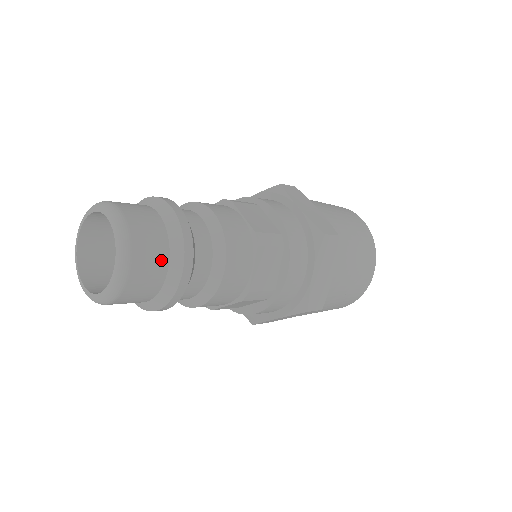
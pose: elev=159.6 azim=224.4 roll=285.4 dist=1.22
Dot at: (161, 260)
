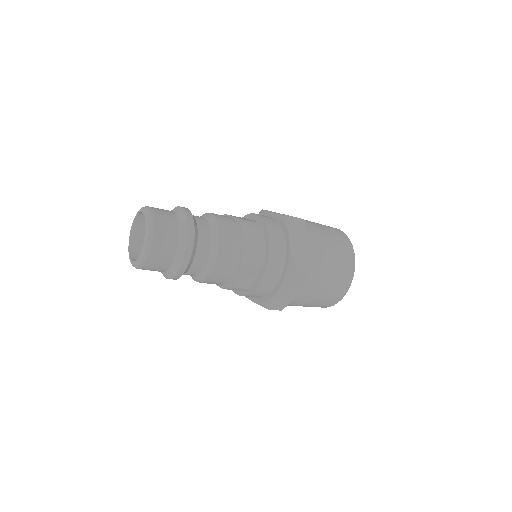
Dot at: (169, 258)
